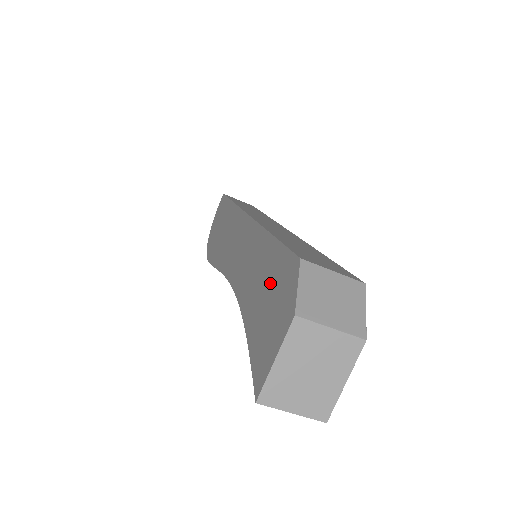
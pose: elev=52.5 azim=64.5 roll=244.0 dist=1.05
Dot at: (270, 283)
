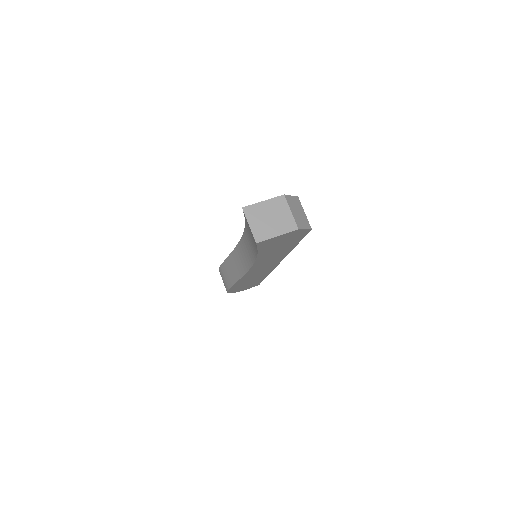
Dot at: occluded
